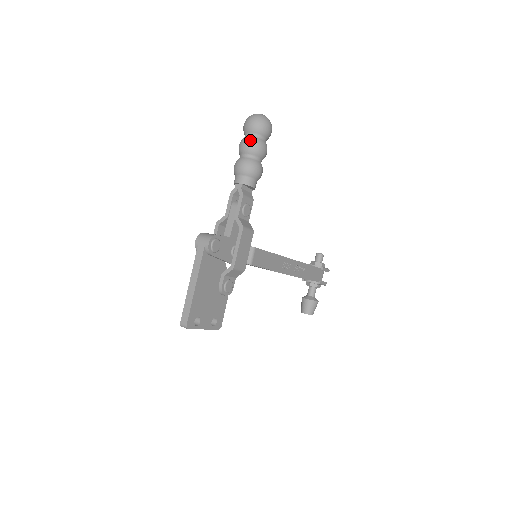
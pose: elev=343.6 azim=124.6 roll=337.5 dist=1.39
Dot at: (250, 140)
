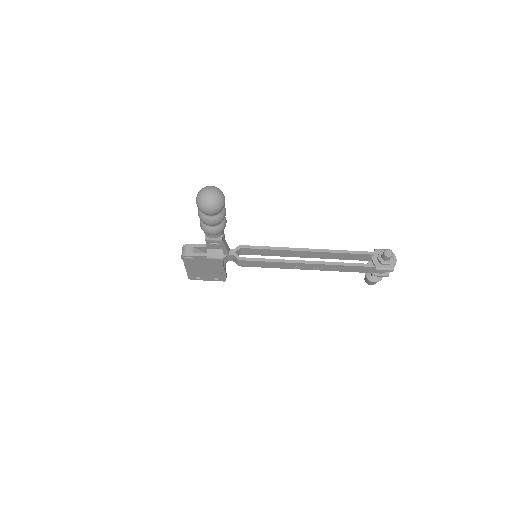
Dot at: (198, 212)
